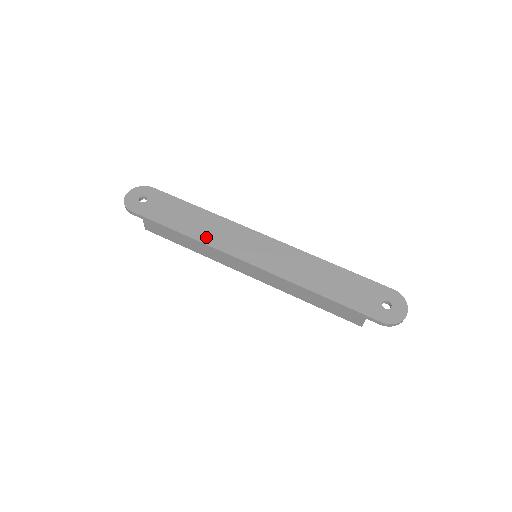
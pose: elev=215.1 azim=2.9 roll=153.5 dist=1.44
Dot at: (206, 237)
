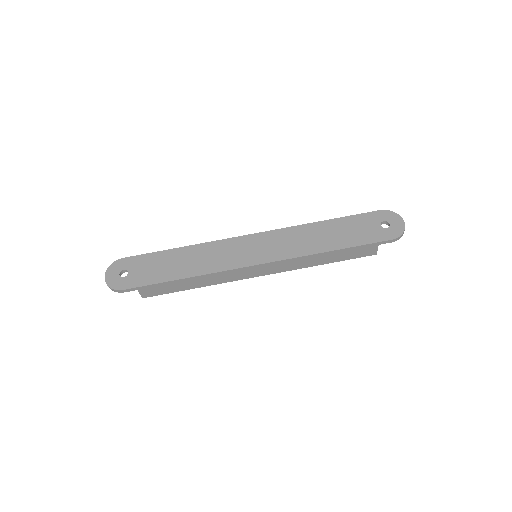
Dot at: (206, 268)
